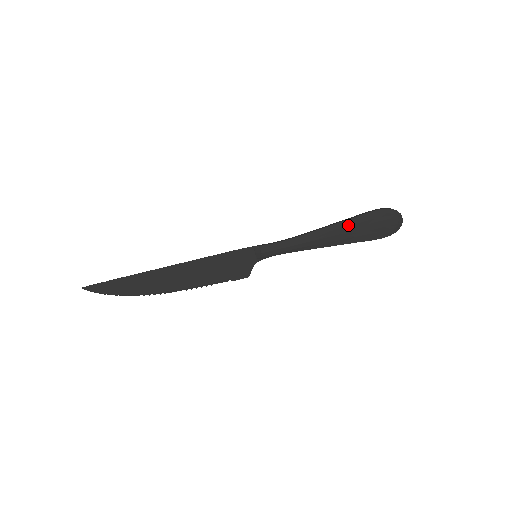
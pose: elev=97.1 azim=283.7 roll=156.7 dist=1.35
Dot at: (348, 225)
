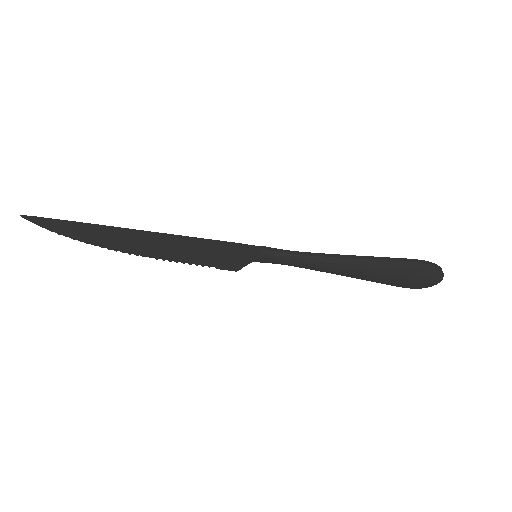
Dot at: (379, 266)
